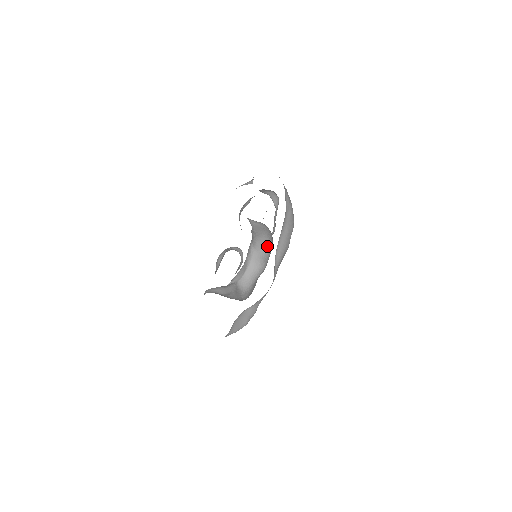
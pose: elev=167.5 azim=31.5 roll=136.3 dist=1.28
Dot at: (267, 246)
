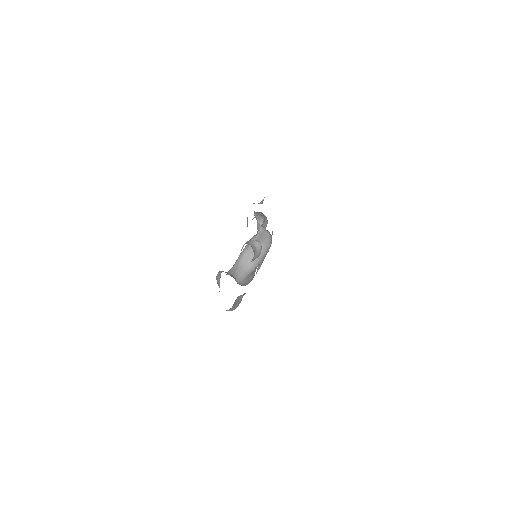
Dot at: occluded
